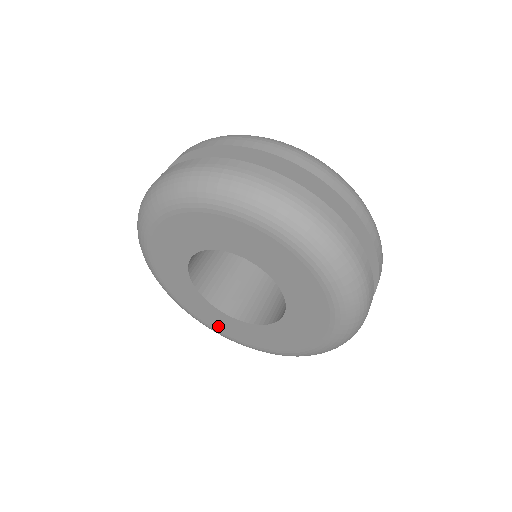
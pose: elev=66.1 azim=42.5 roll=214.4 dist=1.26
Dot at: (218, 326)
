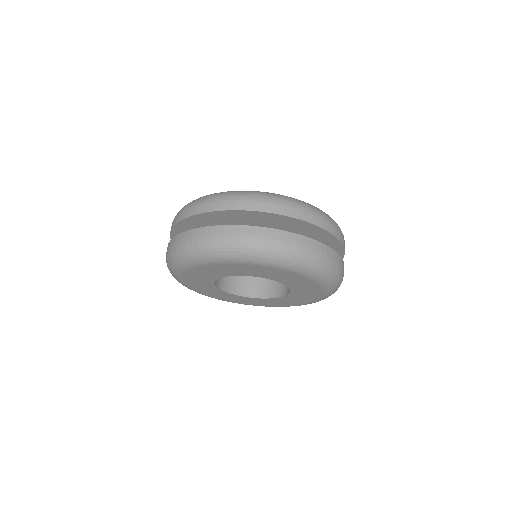
Dot at: (265, 304)
